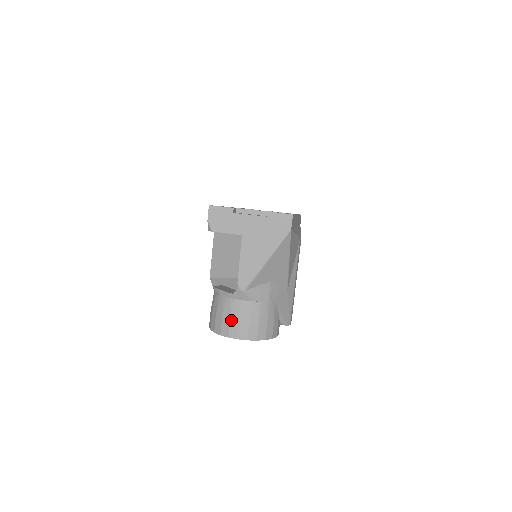
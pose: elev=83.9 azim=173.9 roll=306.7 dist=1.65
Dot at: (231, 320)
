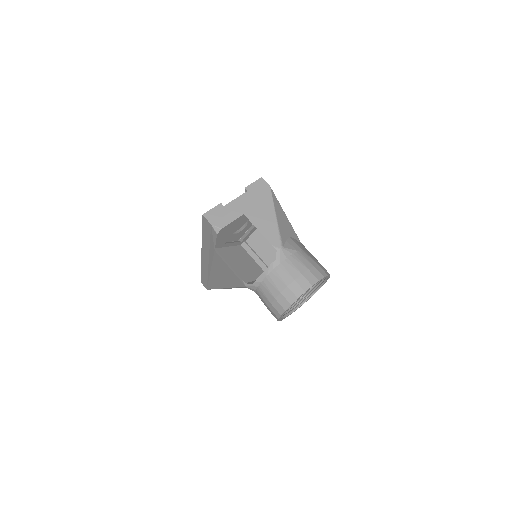
Dot at: (294, 278)
